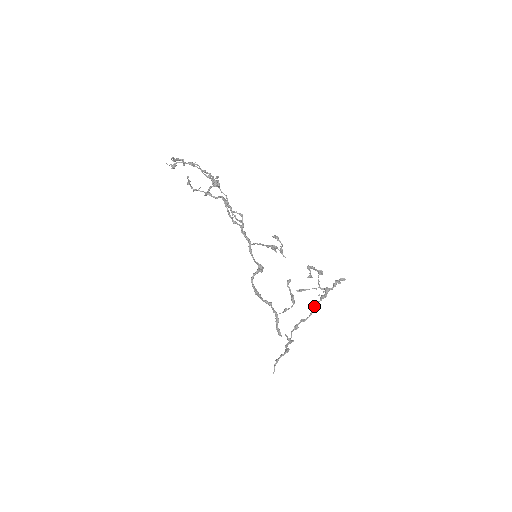
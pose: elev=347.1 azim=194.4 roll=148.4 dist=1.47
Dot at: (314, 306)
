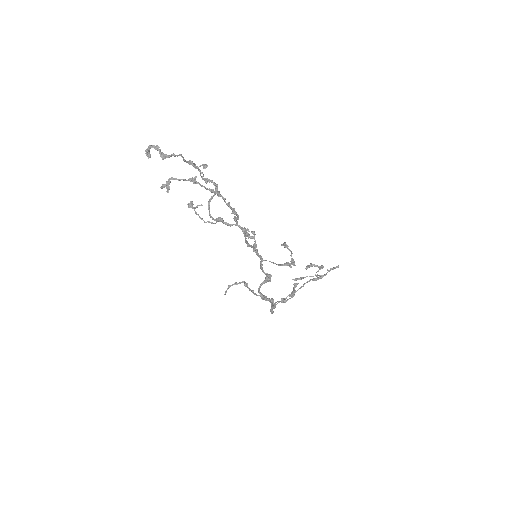
Dot at: occluded
